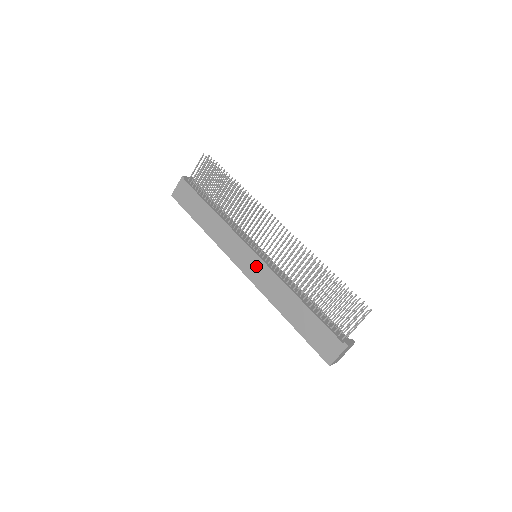
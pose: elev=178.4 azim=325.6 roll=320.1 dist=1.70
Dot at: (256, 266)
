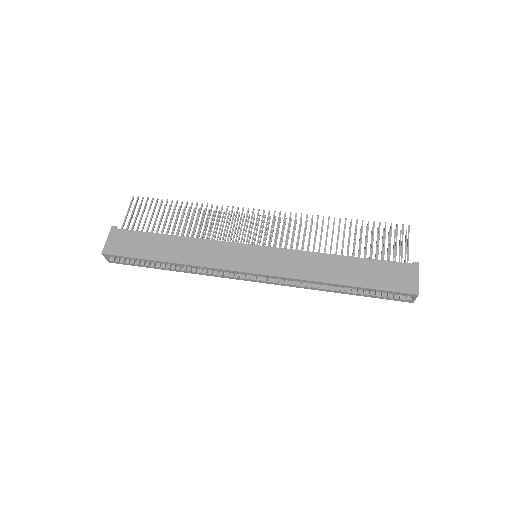
Dot at: (267, 257)
